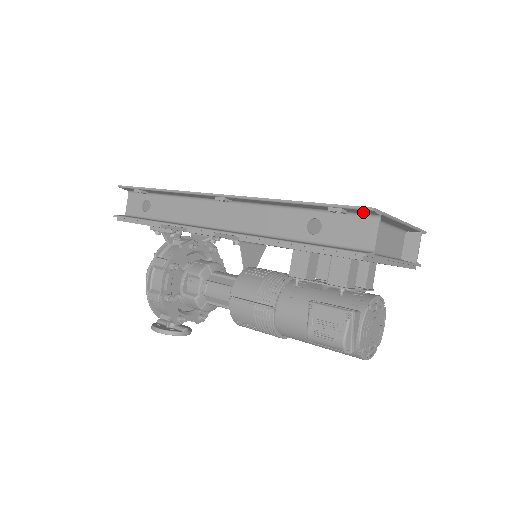
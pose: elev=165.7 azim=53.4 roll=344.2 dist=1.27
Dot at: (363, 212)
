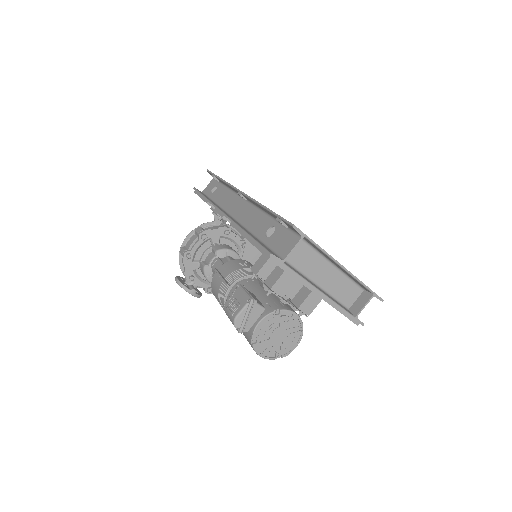
Dot at: (293, 229)
